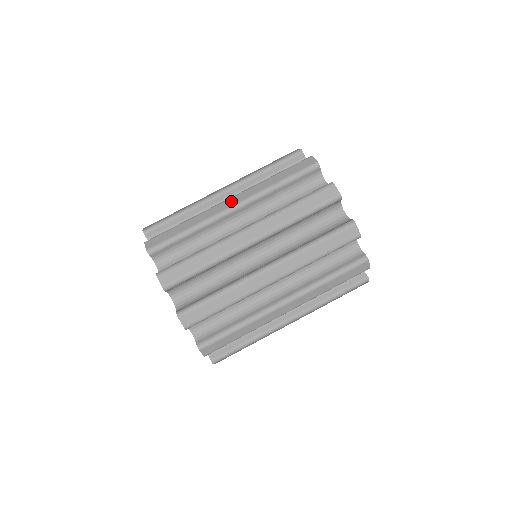
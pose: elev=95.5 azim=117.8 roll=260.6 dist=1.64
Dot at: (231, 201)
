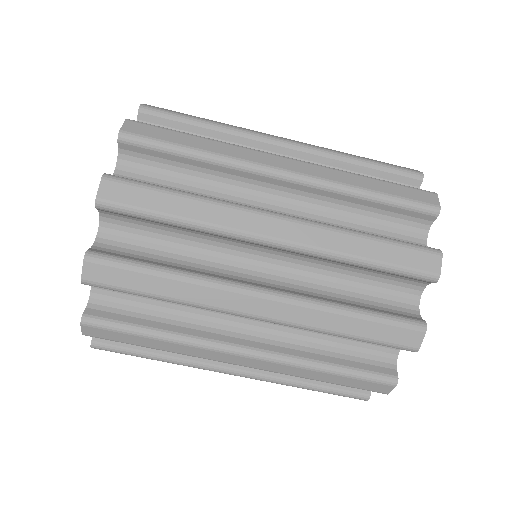
Dot at: (260, 306)
